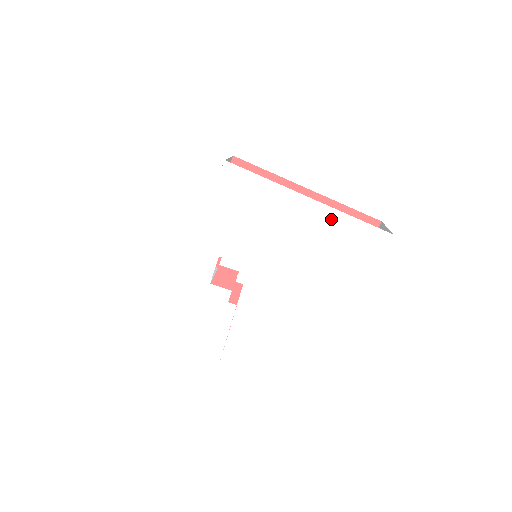
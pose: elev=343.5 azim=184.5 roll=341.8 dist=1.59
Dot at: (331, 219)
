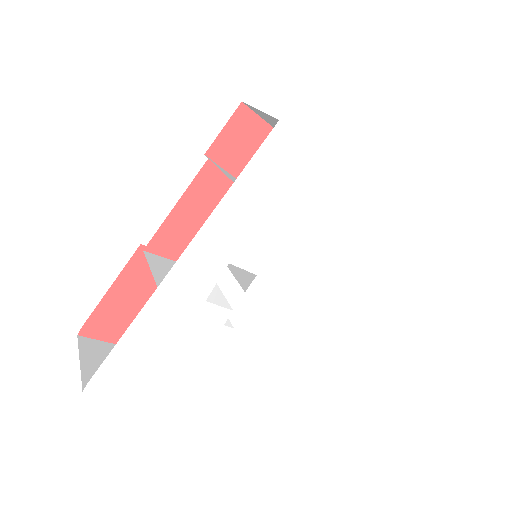
Dot at: (379, 223)
